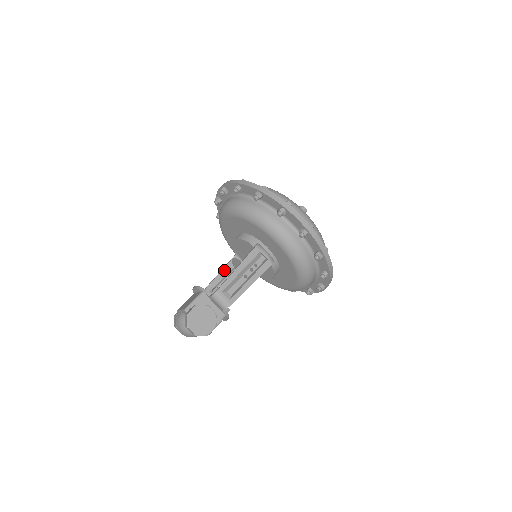
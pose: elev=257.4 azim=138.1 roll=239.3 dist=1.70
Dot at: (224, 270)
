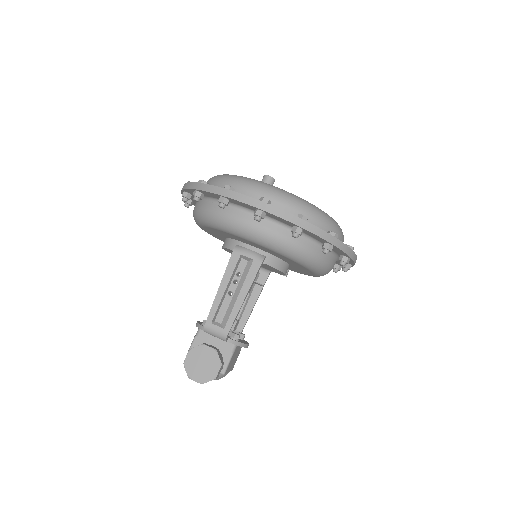
Dot at: occluded
